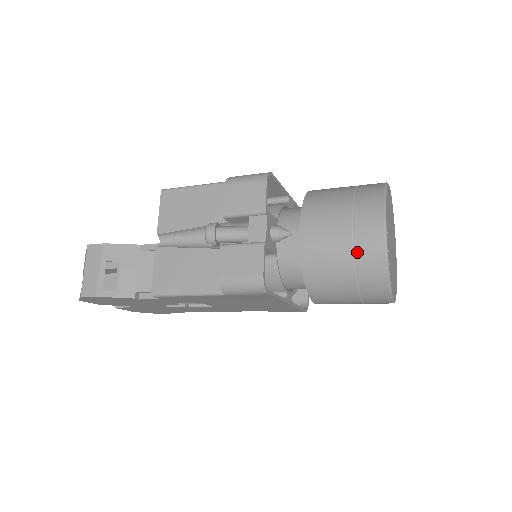
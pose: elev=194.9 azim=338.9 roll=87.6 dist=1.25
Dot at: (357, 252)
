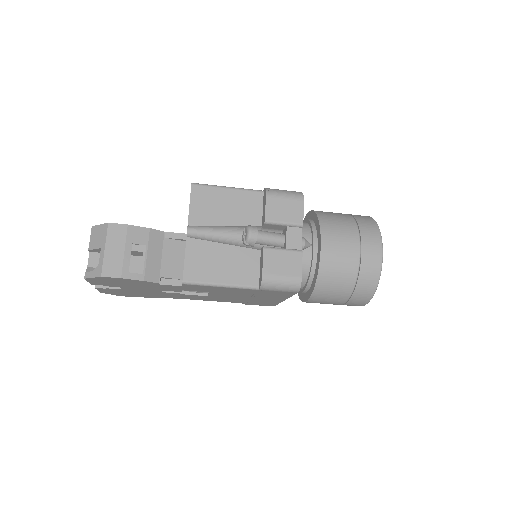
Dot at: (361, 268)
